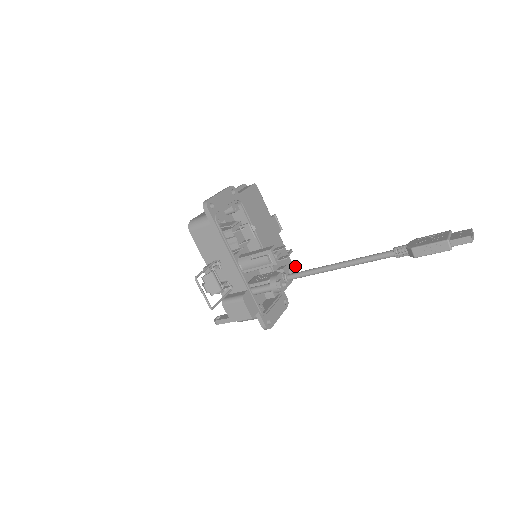
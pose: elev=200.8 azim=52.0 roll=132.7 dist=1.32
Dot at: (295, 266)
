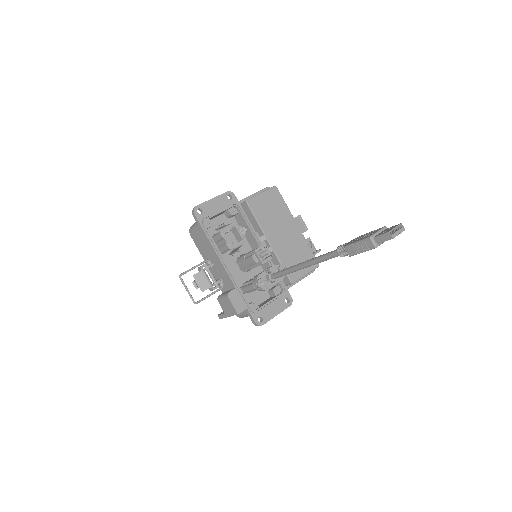
Dot at: occluded
